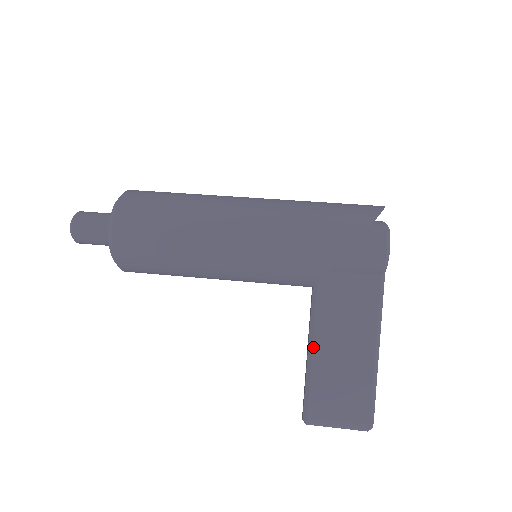
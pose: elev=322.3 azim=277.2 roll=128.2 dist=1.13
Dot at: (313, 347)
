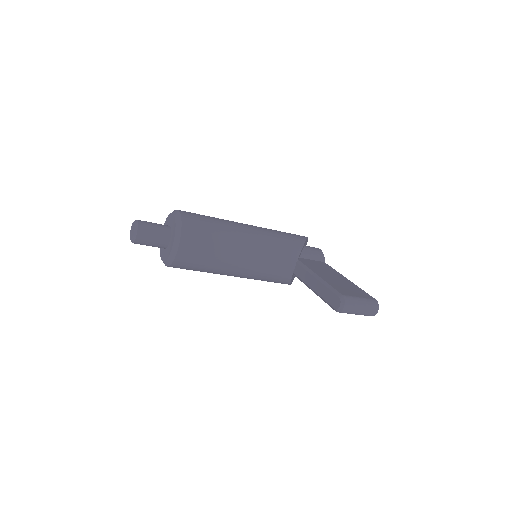
Dot at: (318, 275)
